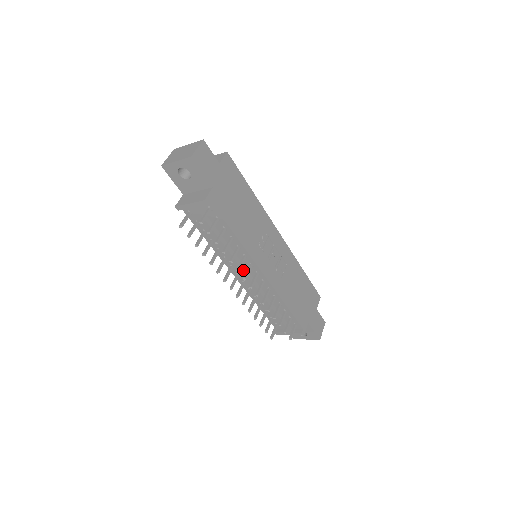
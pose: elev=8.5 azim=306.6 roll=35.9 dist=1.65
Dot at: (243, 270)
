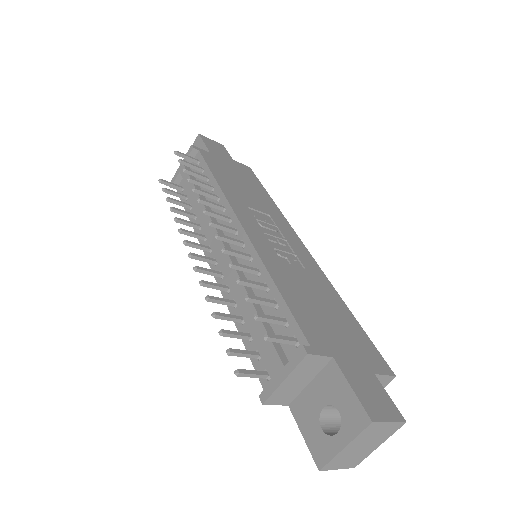
Dot at: (217, 231)
